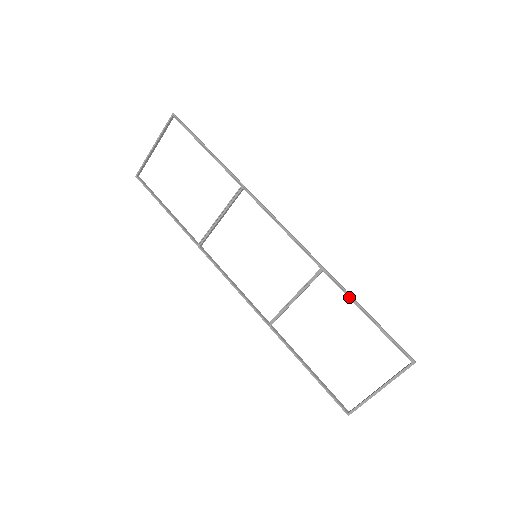
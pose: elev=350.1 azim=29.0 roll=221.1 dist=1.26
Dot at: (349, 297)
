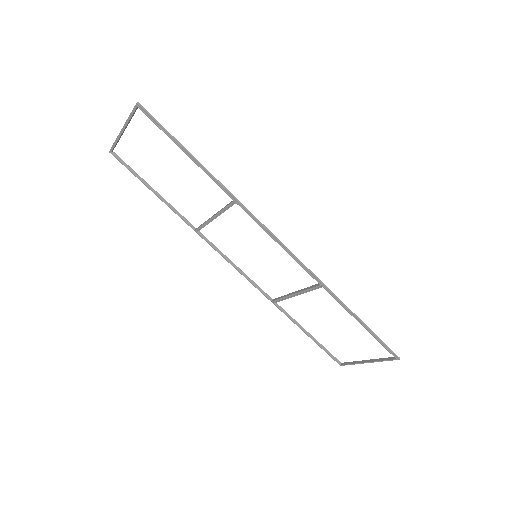
Dot at: (346, 310)
